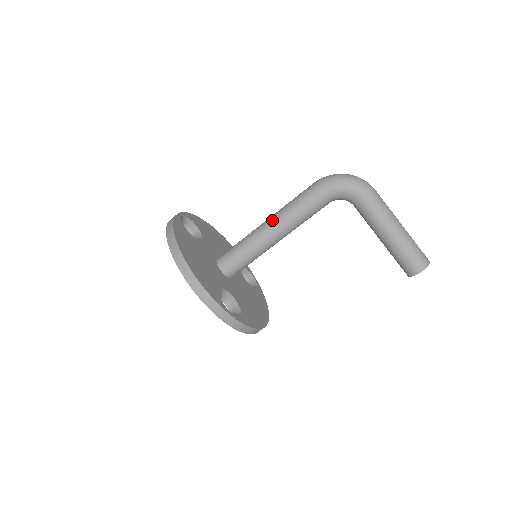
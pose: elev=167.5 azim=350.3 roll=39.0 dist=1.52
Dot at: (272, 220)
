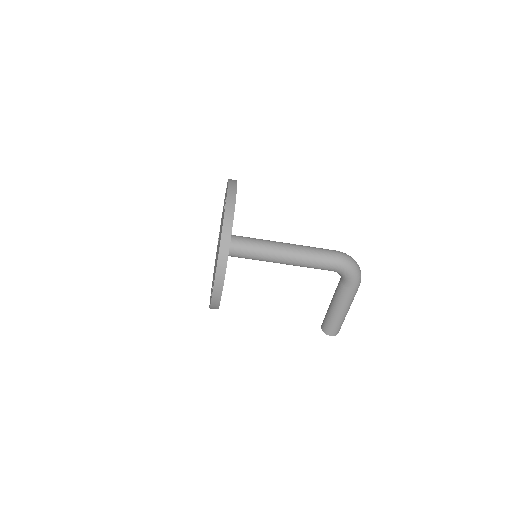
Dot at: (292, 253)
